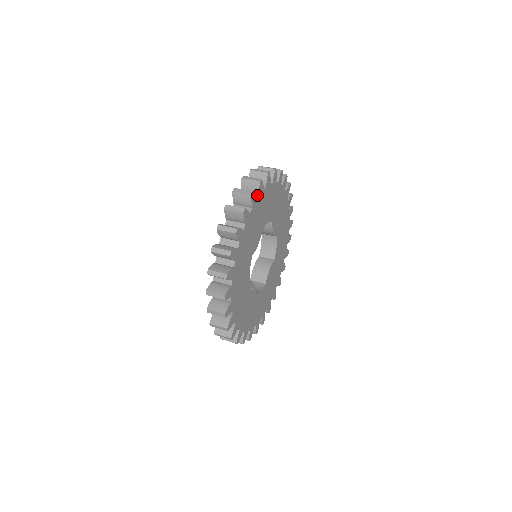
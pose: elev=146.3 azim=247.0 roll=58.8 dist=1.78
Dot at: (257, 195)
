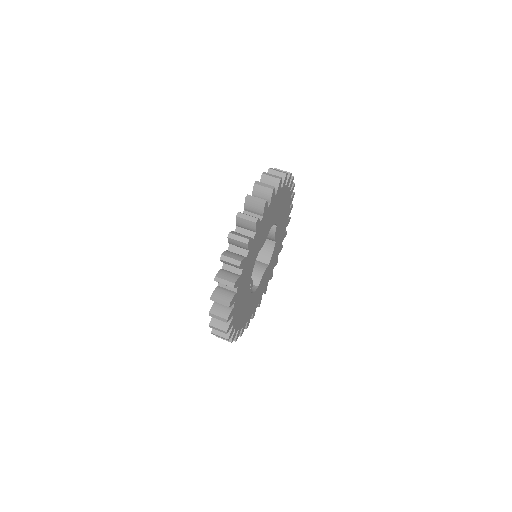
Dot at: (275, 192)
